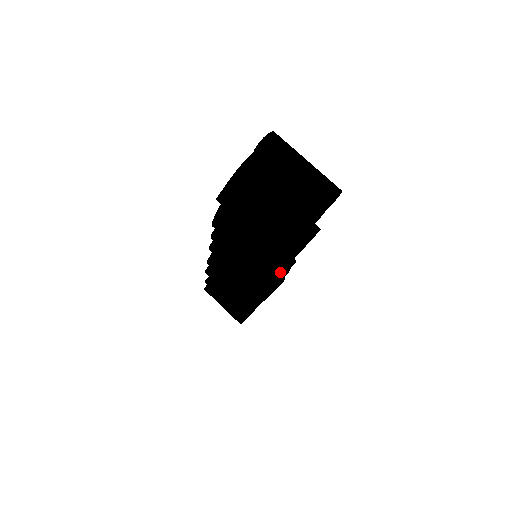
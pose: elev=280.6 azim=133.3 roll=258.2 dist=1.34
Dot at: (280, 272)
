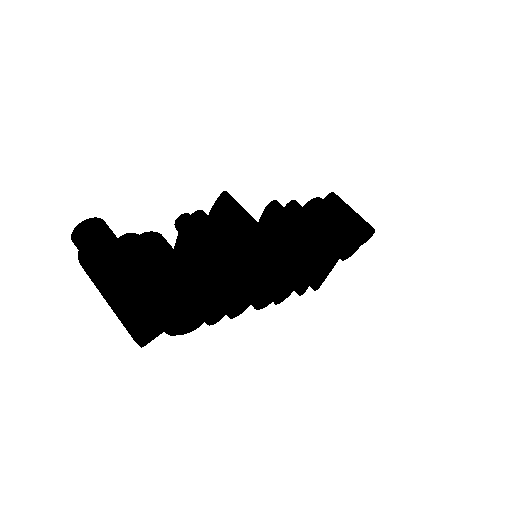
Dot at: (252, 293)
